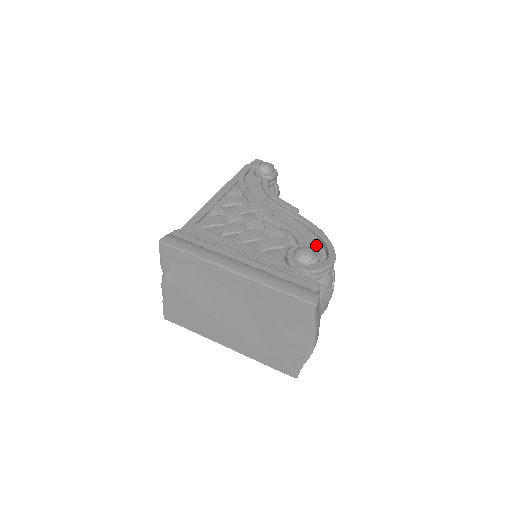
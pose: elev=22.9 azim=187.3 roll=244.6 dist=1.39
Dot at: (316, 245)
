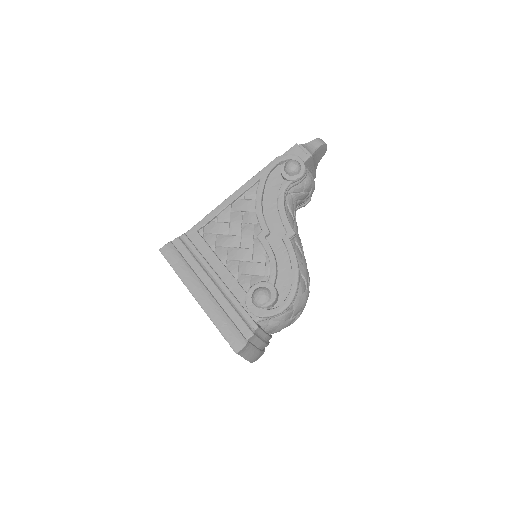
Dot at: (287, 281)
